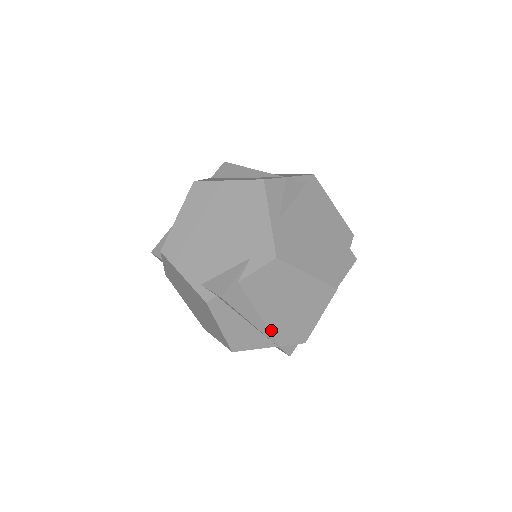
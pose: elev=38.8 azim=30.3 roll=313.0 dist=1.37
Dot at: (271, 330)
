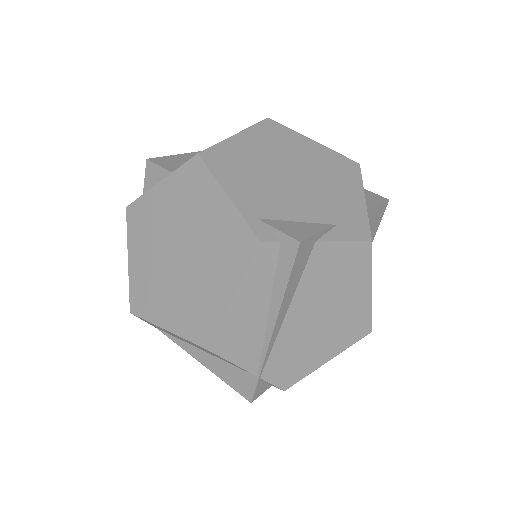
Dot at: (275, 344)
